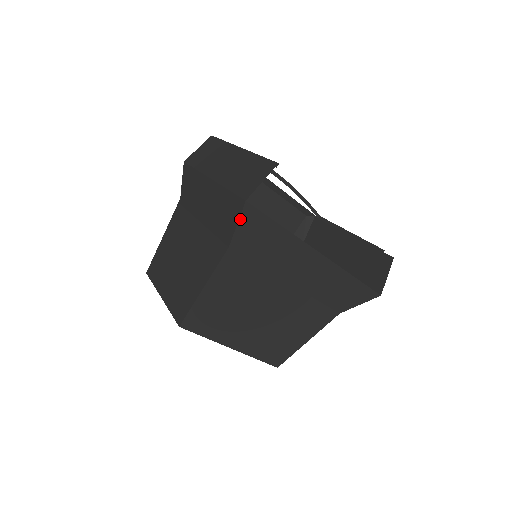
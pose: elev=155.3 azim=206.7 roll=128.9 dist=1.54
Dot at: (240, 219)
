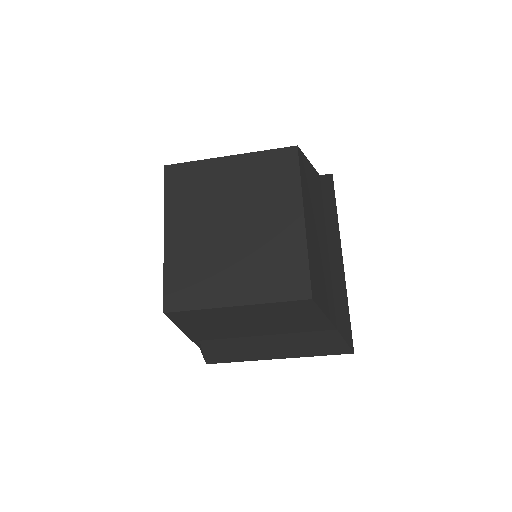
Dot at: (328, 175)
